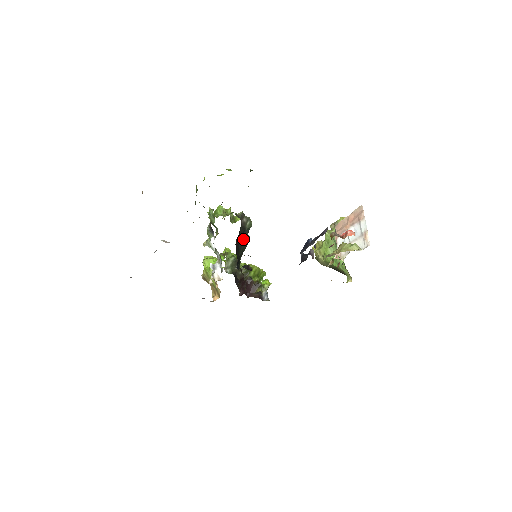
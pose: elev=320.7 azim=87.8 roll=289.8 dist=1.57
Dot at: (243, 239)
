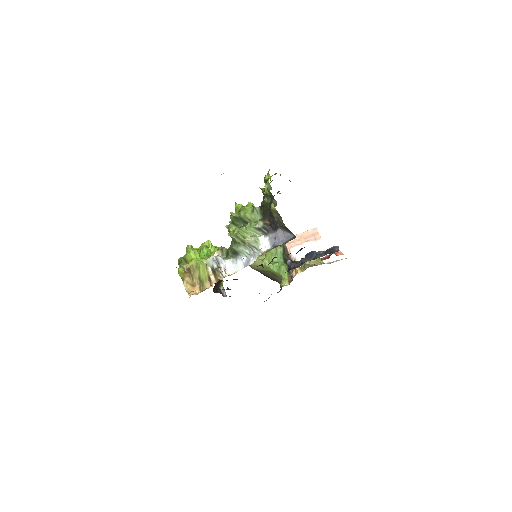
Dot at: occluded
